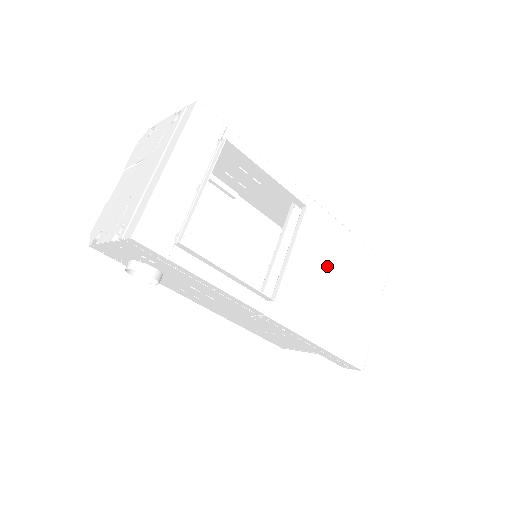
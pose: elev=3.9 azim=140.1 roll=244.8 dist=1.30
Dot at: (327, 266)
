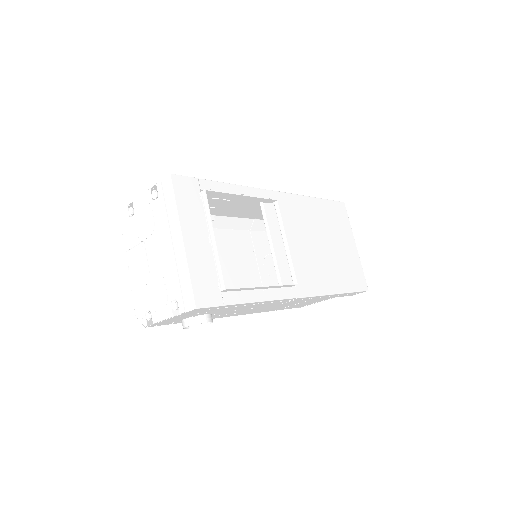
Dot at: (311, 234)
